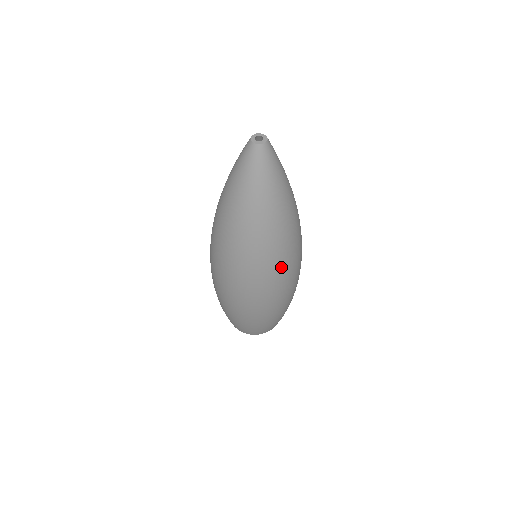
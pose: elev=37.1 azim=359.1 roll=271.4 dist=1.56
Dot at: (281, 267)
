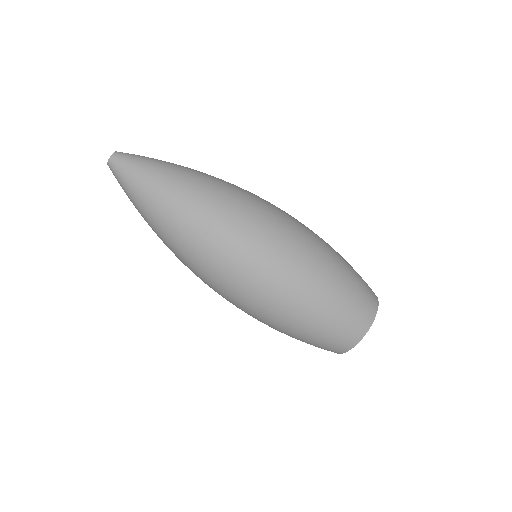
Dot at: (228, 239)
